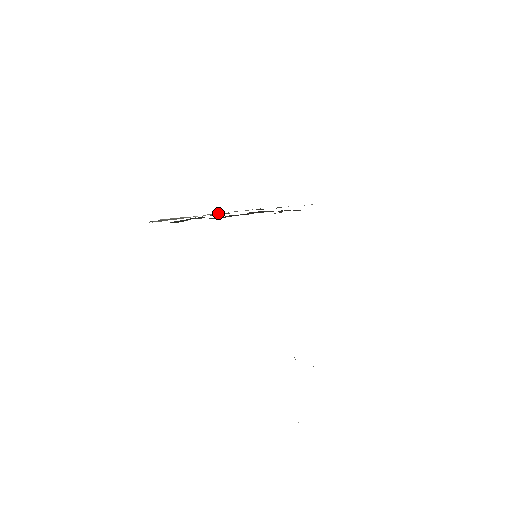
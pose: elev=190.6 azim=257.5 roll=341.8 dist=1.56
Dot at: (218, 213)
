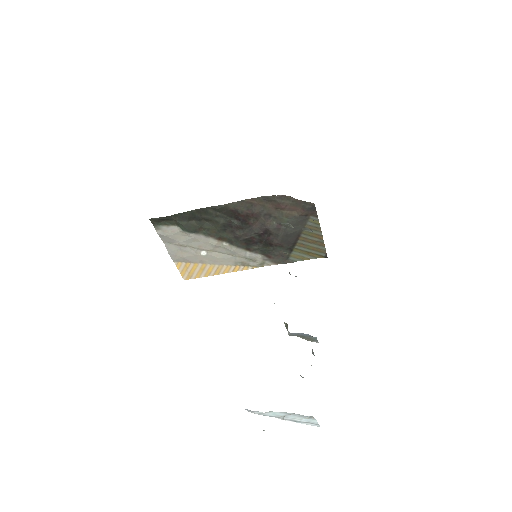
Dot at: (225, 256)
